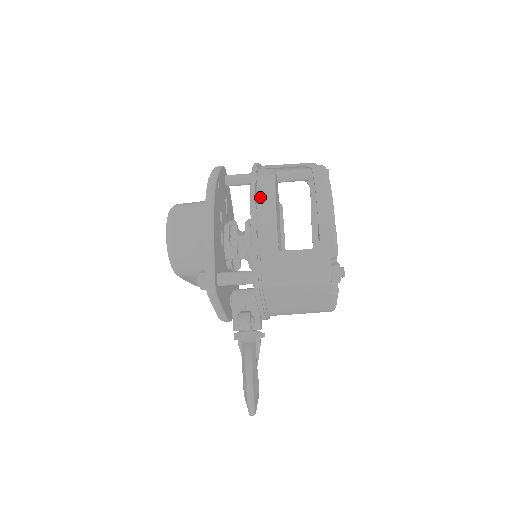
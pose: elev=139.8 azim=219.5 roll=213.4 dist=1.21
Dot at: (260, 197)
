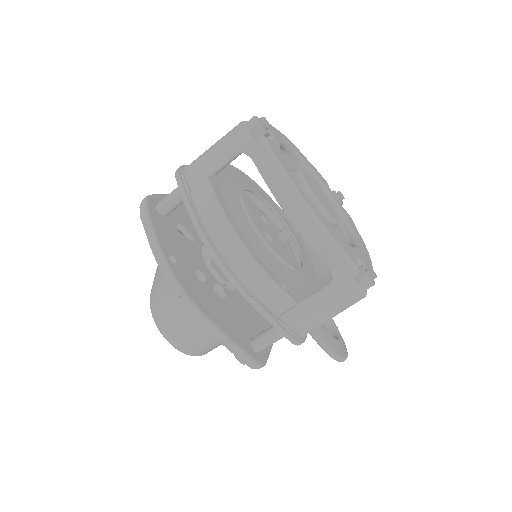
Dot at: (232, 264)
